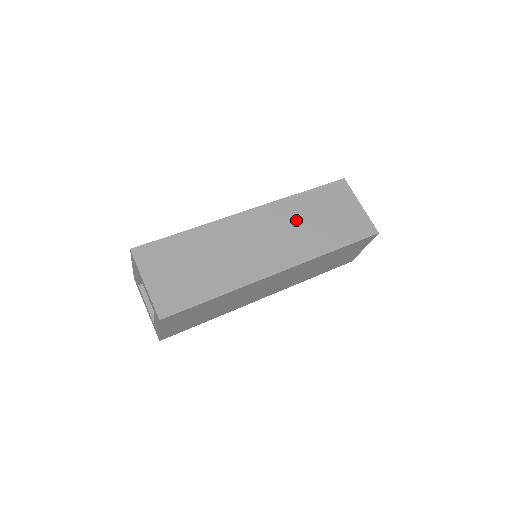
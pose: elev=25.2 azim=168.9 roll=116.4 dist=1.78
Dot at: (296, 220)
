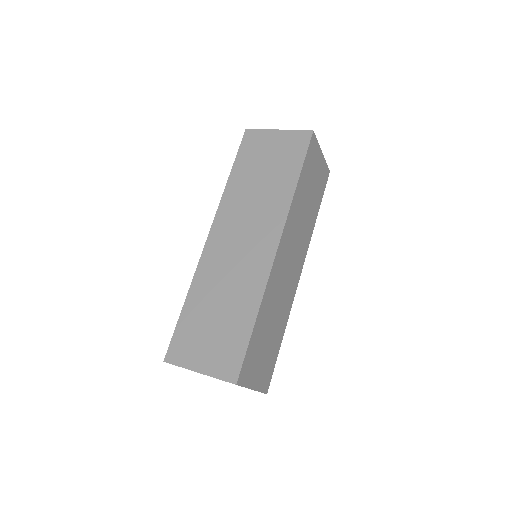
Dot at: (300, 217)
